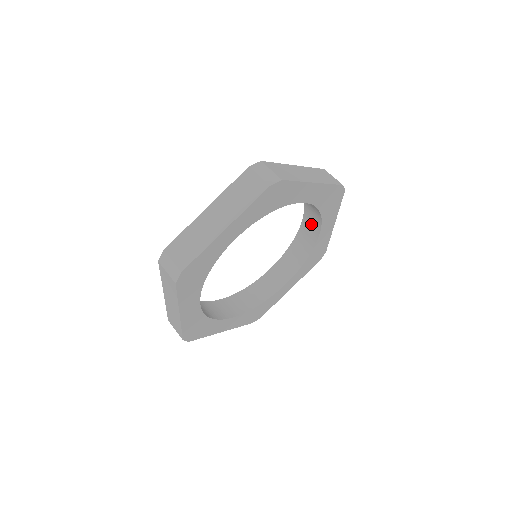
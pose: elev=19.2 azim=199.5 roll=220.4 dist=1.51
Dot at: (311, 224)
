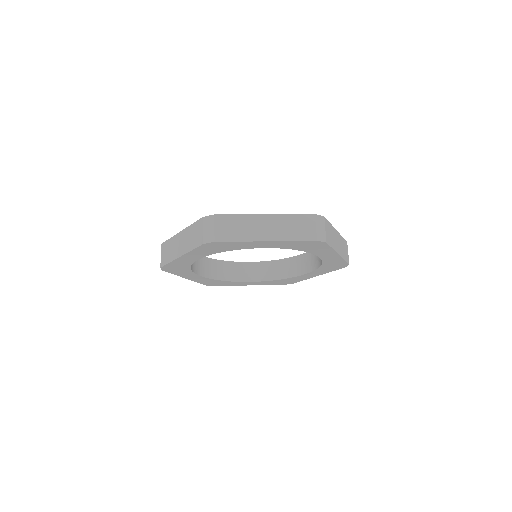
Dot at: occluded
